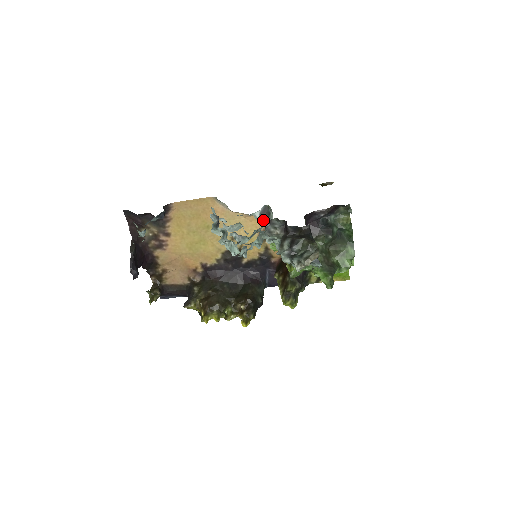
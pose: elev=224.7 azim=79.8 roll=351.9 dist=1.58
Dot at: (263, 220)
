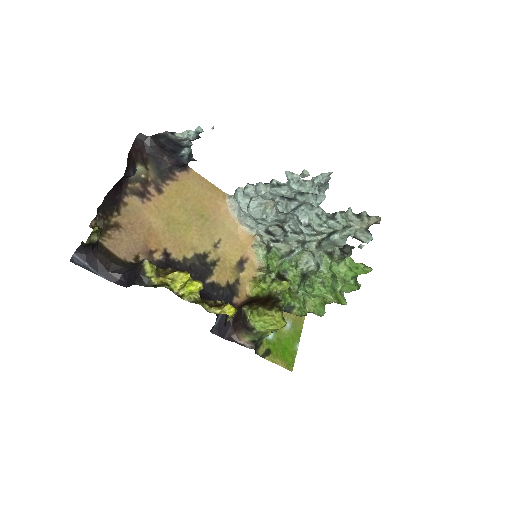
Dot at: (267, 236)
